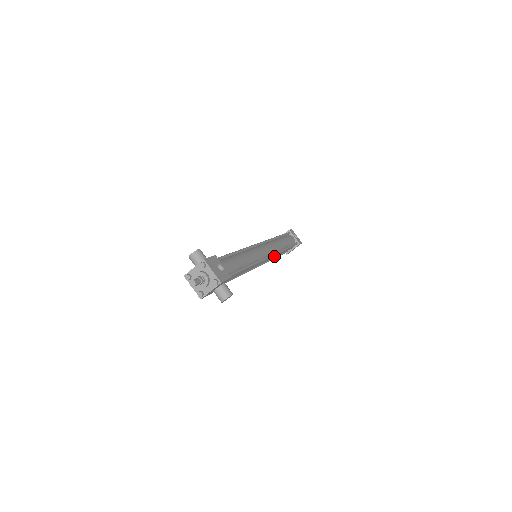
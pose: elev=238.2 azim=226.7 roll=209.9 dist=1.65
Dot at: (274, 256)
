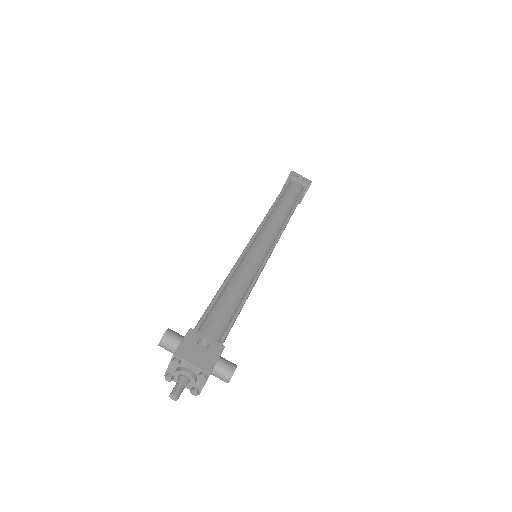
Dot at: occluded
